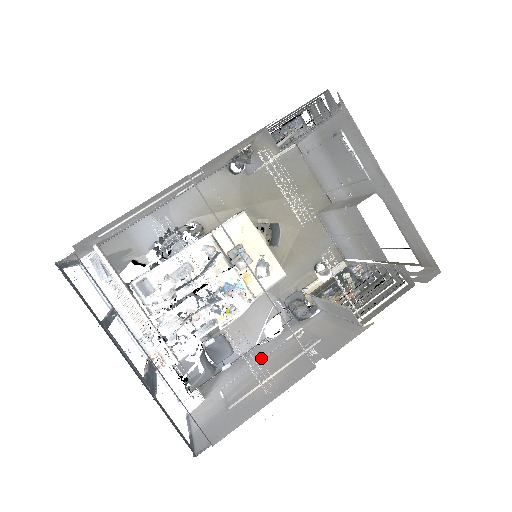
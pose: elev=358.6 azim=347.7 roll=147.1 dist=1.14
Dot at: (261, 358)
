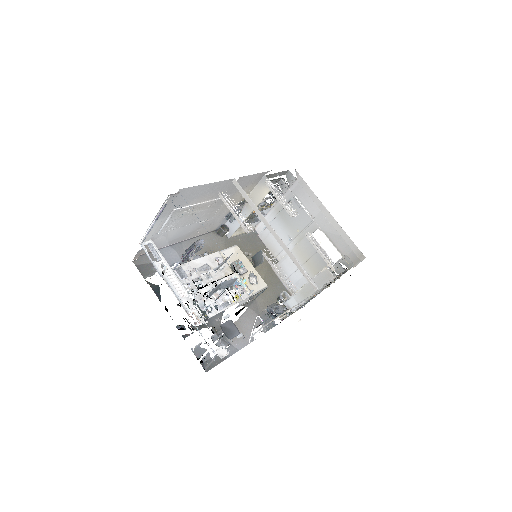
Dot at: occluded
